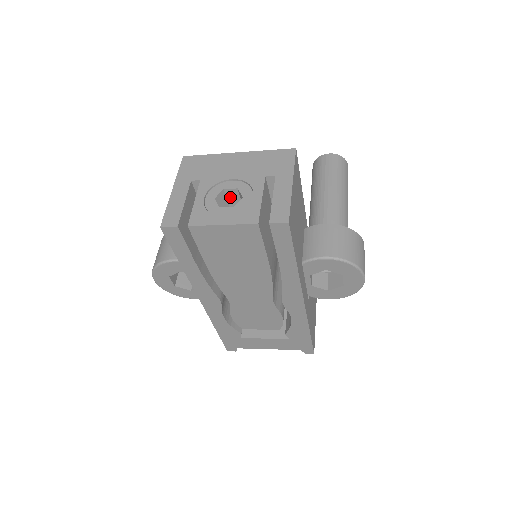
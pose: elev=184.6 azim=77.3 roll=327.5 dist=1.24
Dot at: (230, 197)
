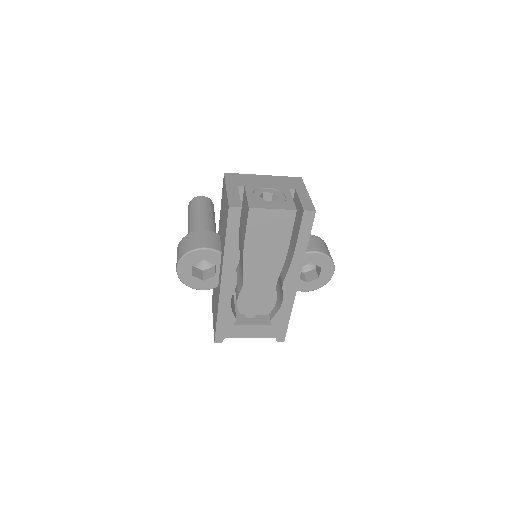
Dot at: (265, 199)
